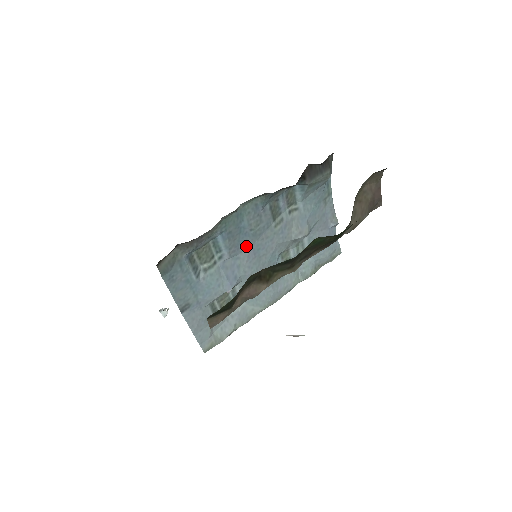
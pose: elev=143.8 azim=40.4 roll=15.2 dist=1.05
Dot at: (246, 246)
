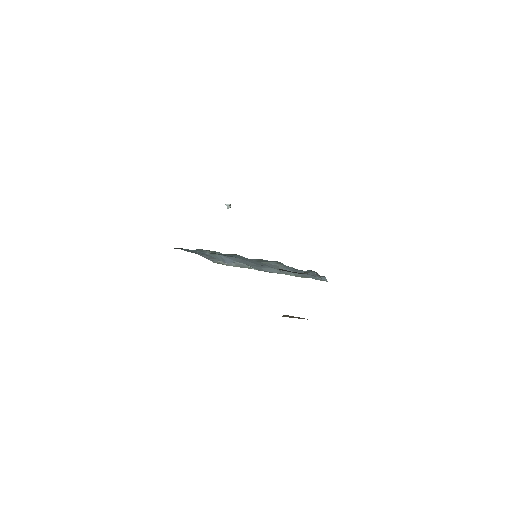
Dot at: occluded
